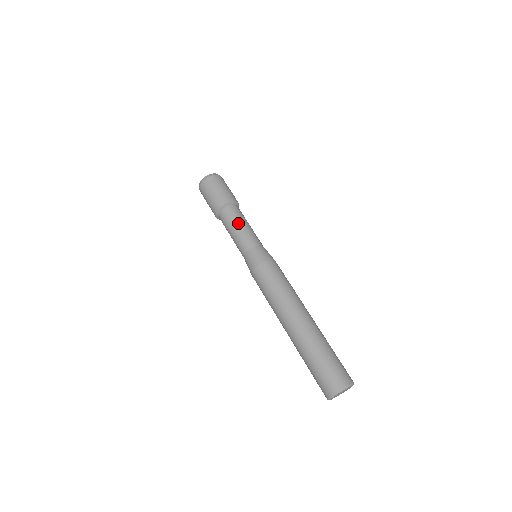
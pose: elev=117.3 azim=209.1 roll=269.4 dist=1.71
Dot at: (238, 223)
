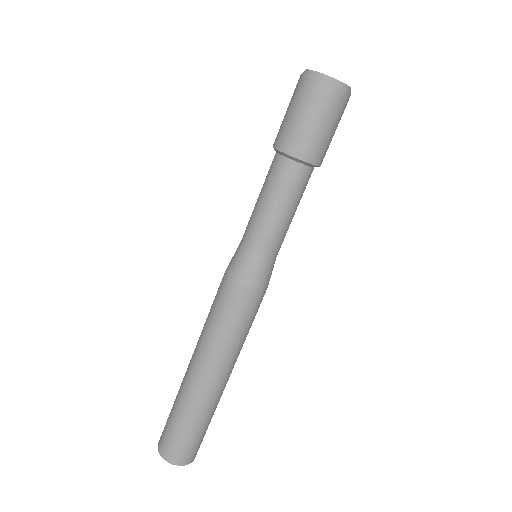
Dot at: (269, 198)
